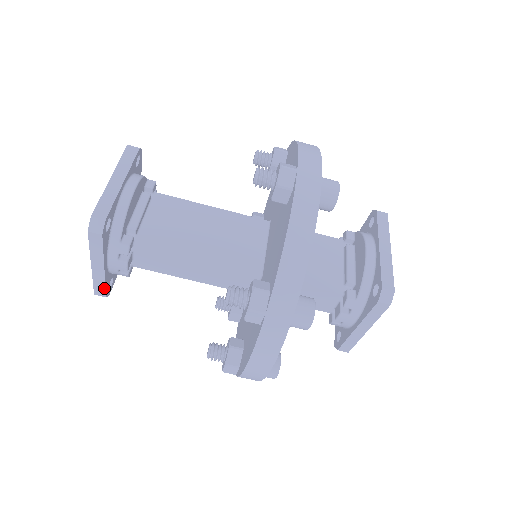
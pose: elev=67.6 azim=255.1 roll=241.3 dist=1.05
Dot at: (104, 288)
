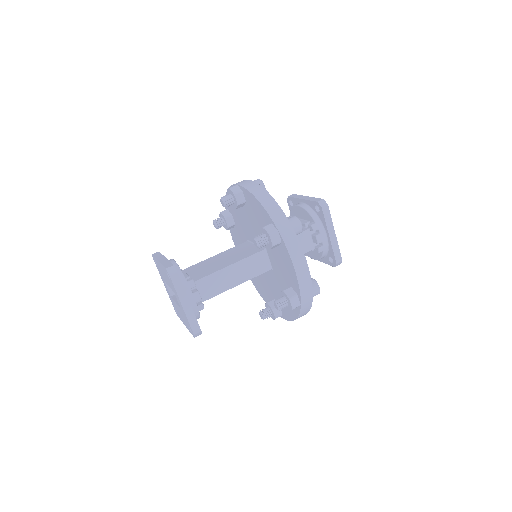
Dot at: (197, 323)
